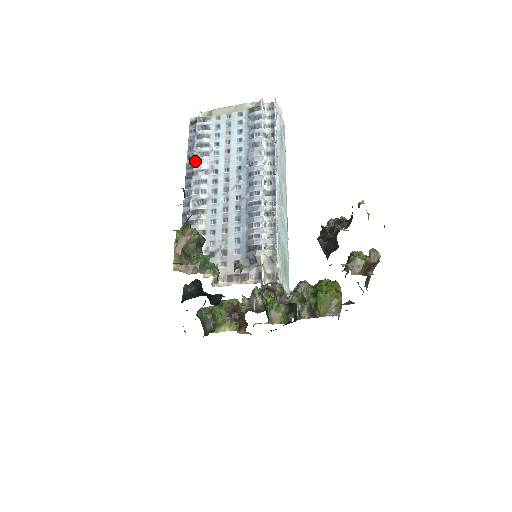
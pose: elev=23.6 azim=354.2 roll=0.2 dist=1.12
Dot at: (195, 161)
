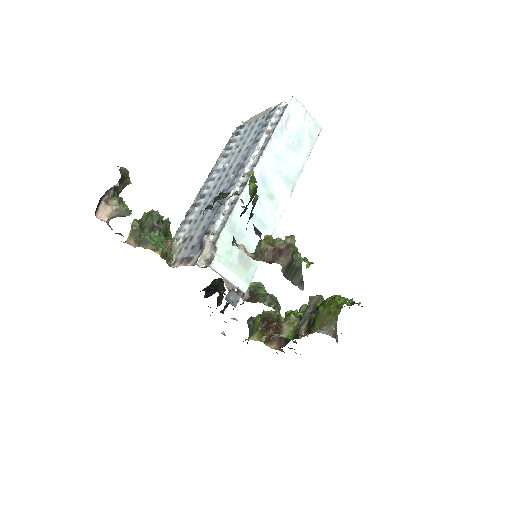
Dot at: (217, 163)
